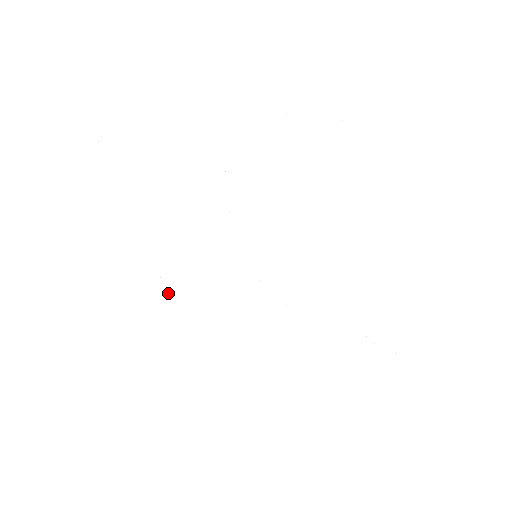
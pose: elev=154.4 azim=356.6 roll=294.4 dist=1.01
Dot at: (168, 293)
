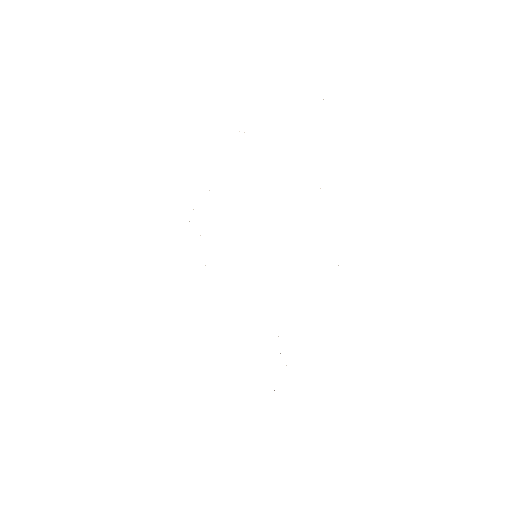
Dot at: occluded
